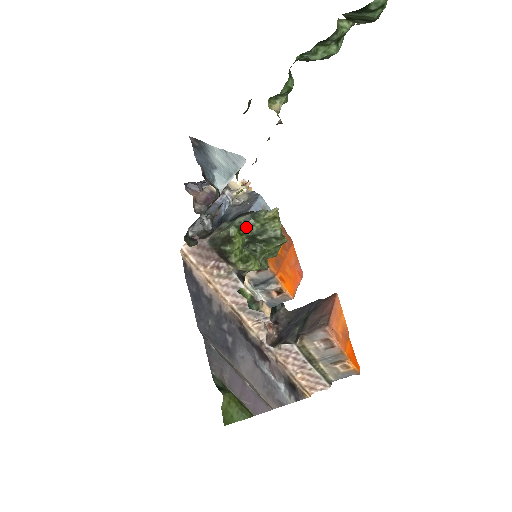
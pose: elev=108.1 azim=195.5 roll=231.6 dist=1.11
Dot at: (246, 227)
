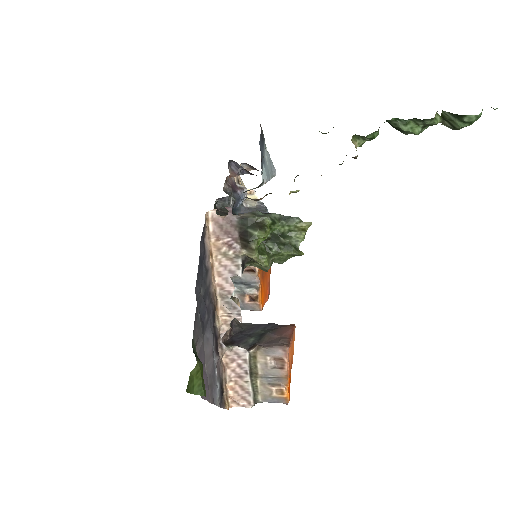
Dot at: (277, 224)
